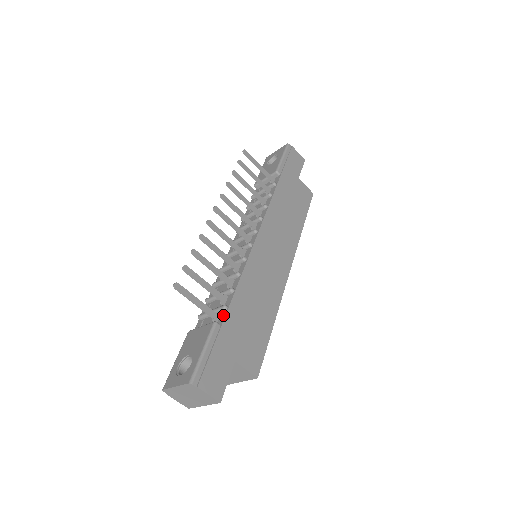
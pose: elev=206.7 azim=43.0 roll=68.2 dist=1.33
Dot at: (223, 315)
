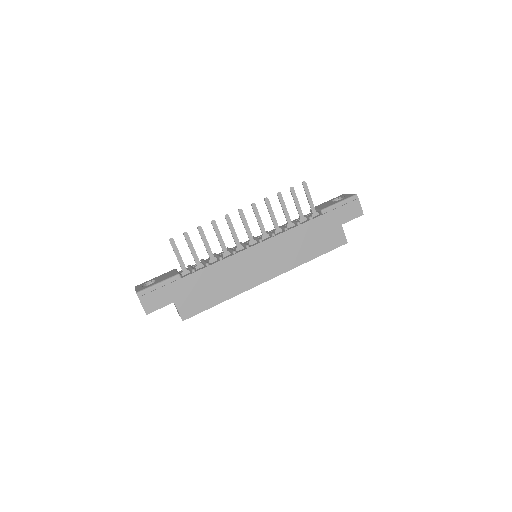
Dot at: (188, 274)
